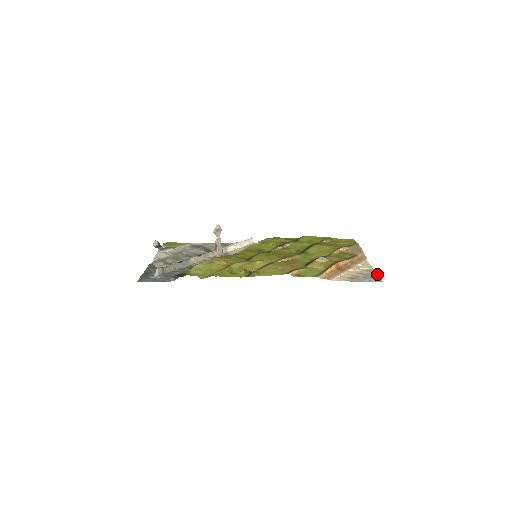
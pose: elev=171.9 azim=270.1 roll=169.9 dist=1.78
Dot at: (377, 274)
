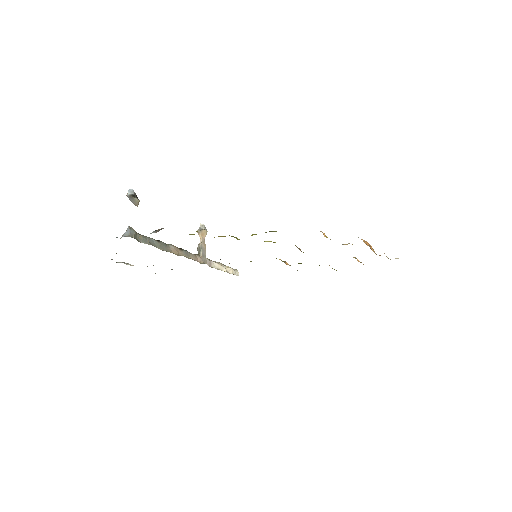
Dot at: occluded
